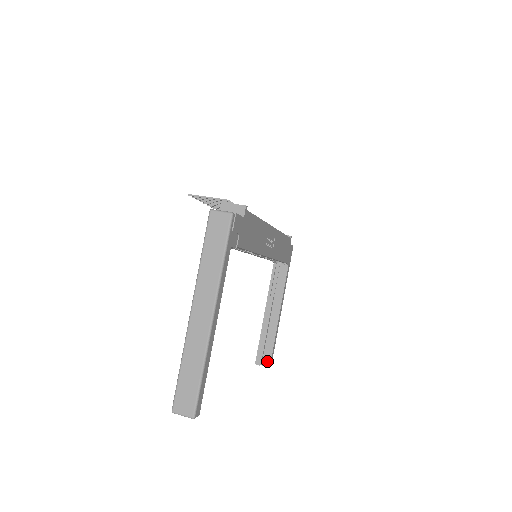
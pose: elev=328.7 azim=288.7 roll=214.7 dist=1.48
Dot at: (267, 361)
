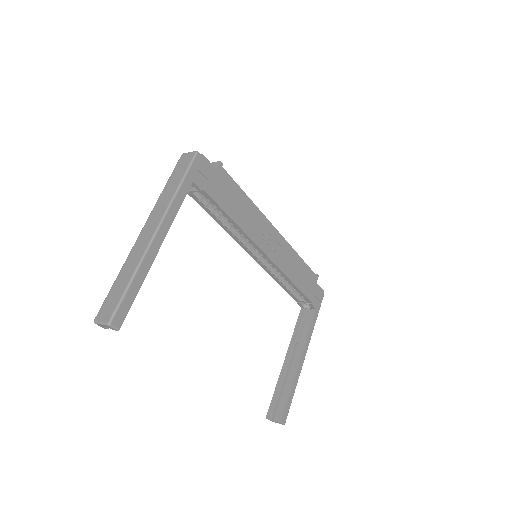
Dot at: (279, 414)
